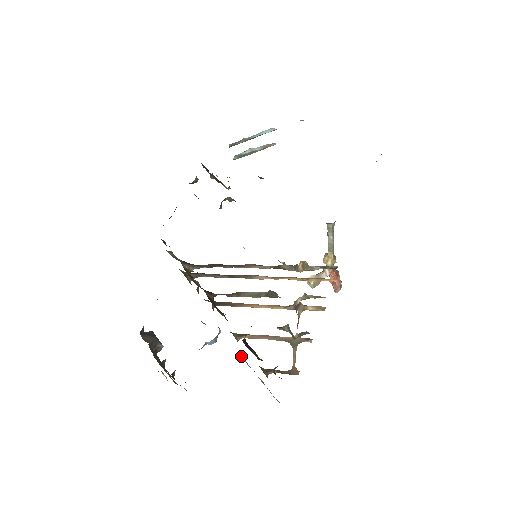
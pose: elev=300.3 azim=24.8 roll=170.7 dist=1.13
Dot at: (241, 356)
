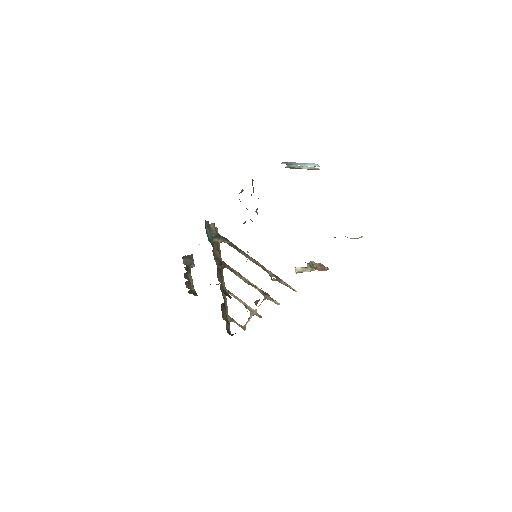
Dot at: occluded
